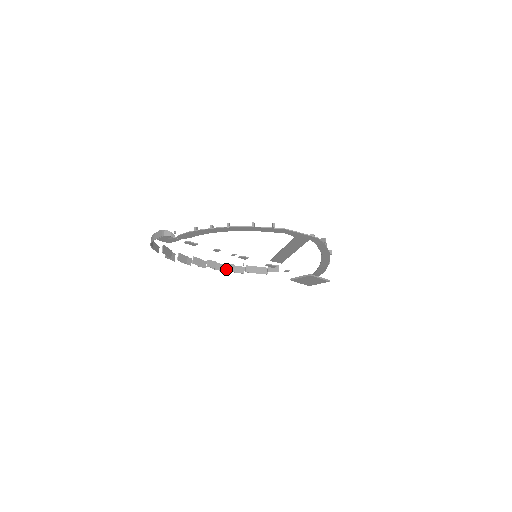
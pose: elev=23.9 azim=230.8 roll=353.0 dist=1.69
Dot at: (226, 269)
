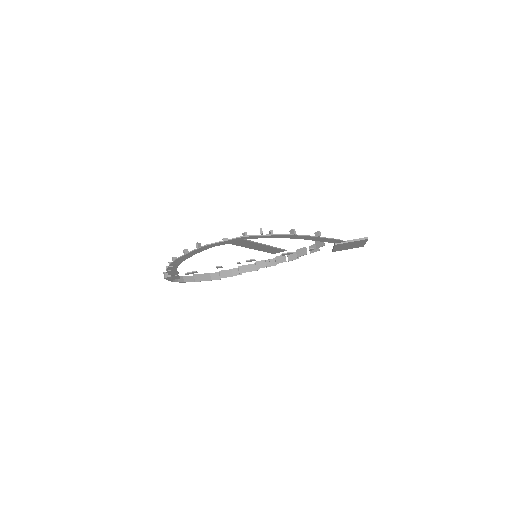
Dot at: (277, 263)
